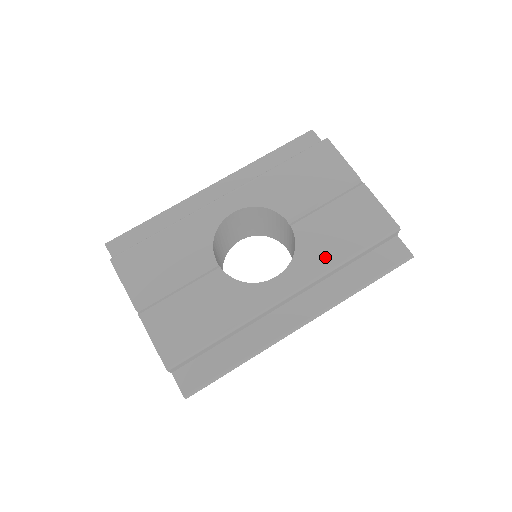
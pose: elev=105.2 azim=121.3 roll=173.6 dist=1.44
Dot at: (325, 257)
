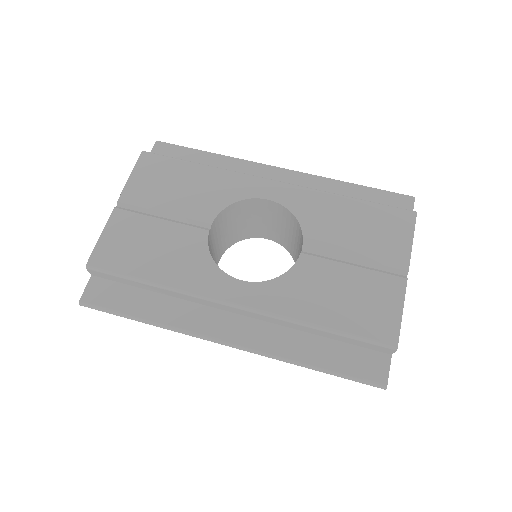
Dot at: (300, 305)
